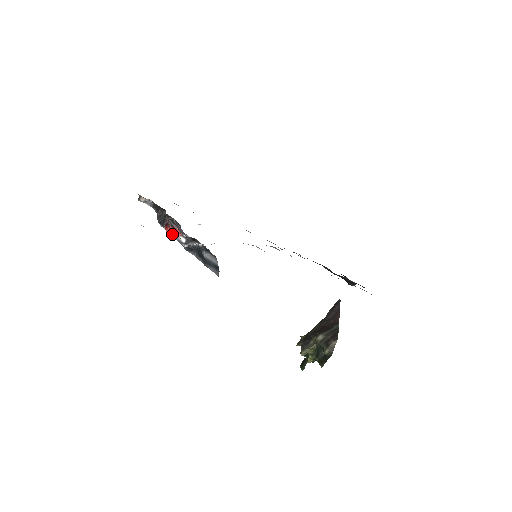
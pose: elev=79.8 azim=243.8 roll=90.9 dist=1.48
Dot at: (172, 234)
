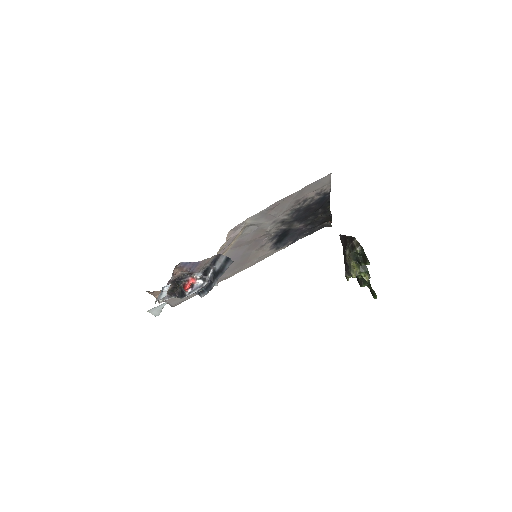
Dot at: (193, 290)
